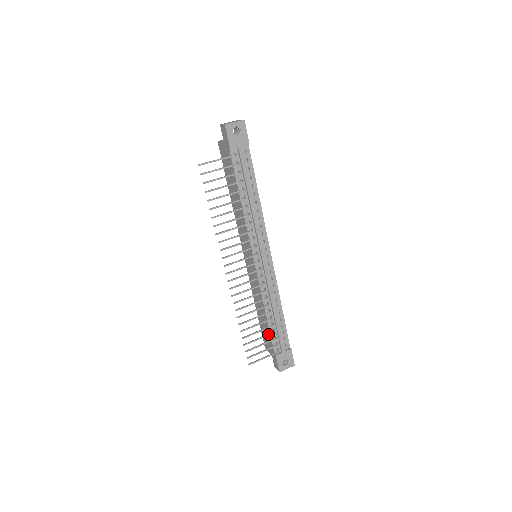
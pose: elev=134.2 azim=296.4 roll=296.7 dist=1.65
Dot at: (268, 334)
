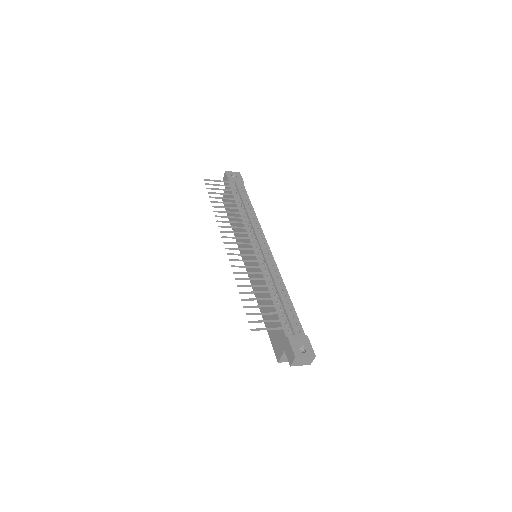
Dot at: (273, 305)
